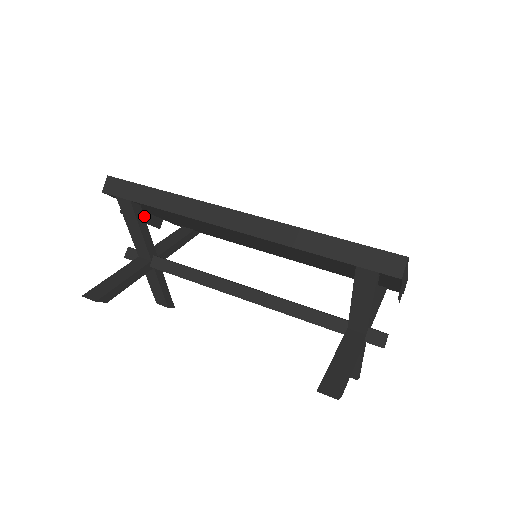
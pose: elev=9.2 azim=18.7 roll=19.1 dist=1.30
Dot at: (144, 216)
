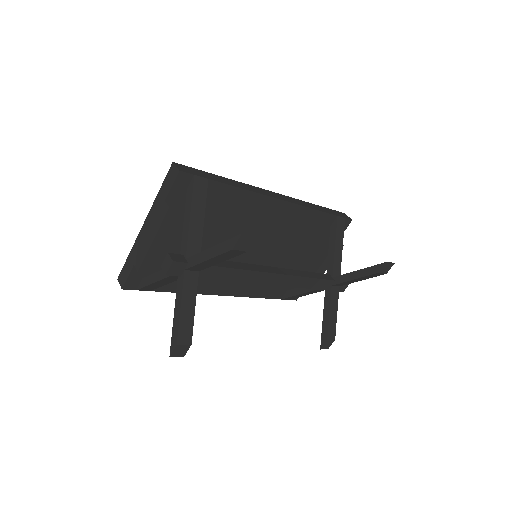
Dot at: (149, 238)
